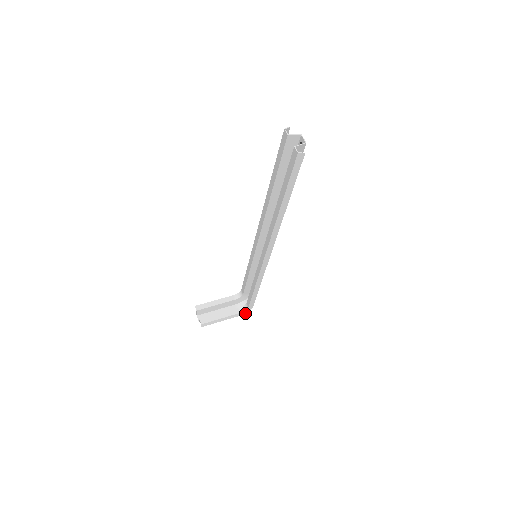
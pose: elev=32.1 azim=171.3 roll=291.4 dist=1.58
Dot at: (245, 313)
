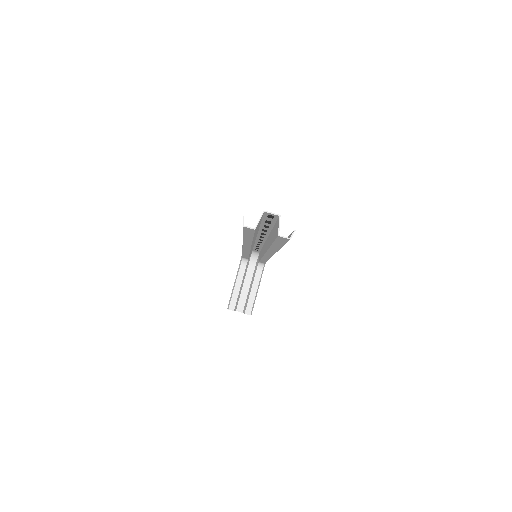
Dot at: occluded
